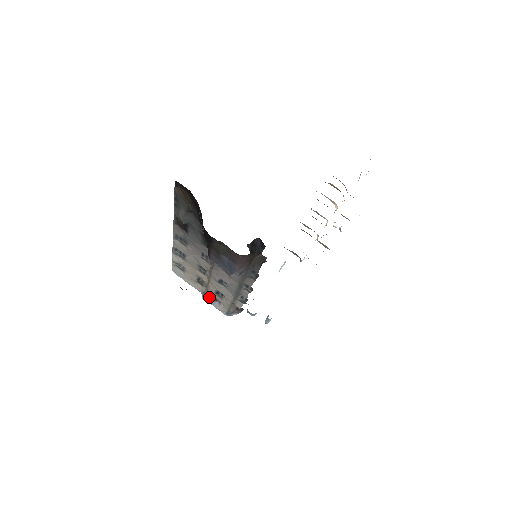
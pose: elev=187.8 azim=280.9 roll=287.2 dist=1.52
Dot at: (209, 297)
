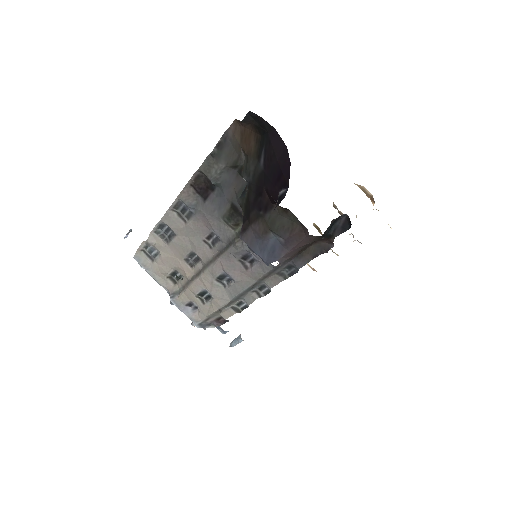
Dot at: (182, 299)
